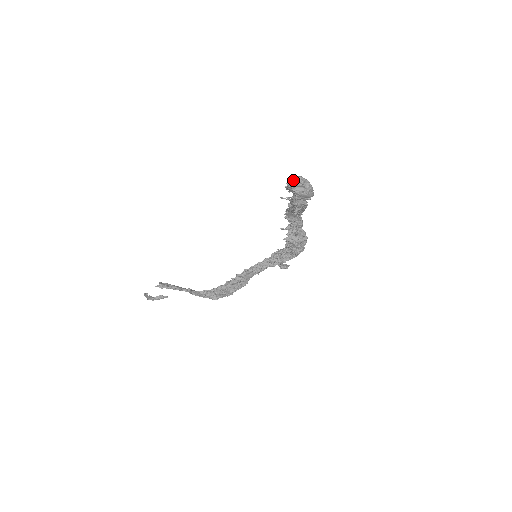
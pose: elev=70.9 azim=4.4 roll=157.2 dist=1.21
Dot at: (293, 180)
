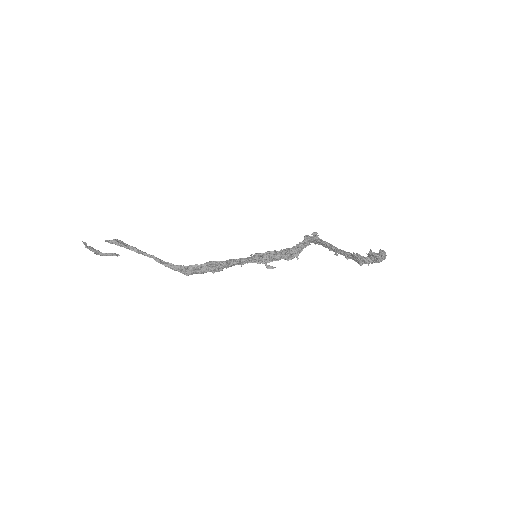
Dot at: (383, 254)
